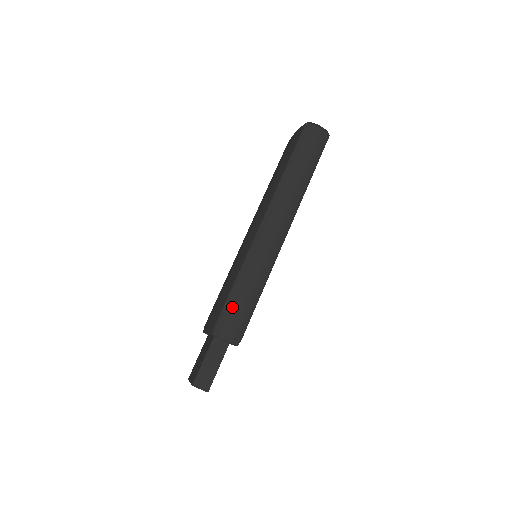
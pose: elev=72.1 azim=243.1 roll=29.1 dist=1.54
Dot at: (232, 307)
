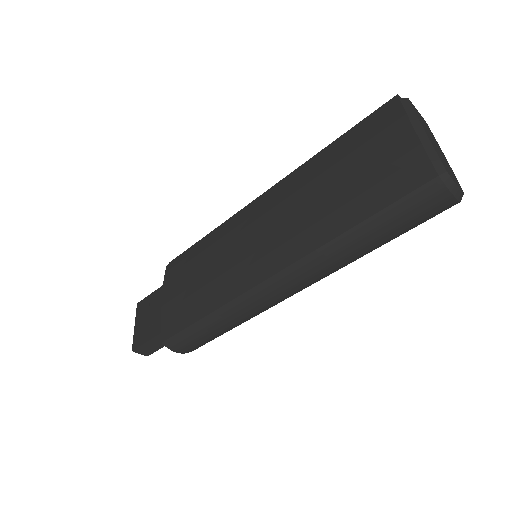
Dot at: (193, 335)
